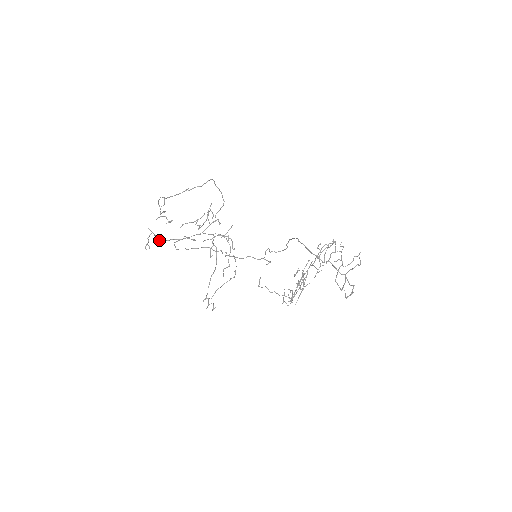
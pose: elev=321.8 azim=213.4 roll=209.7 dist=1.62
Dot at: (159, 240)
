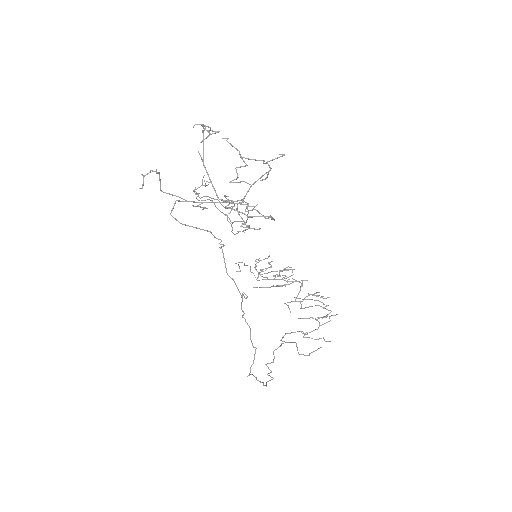
Dot at: (160, 188)
